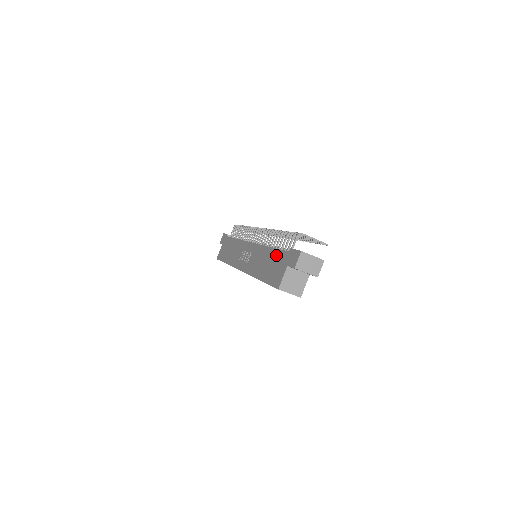
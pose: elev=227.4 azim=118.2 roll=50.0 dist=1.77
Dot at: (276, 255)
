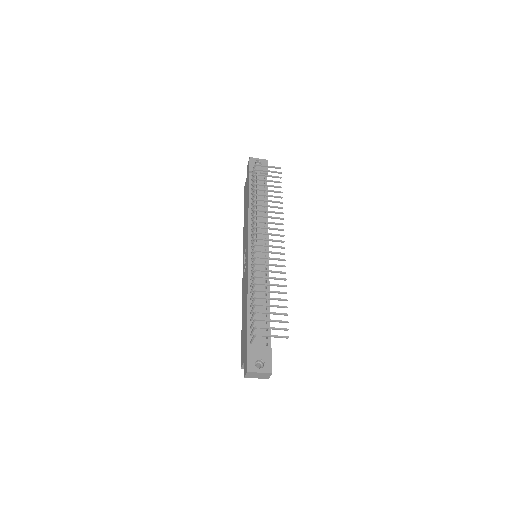
Dot at: (245, 326)
